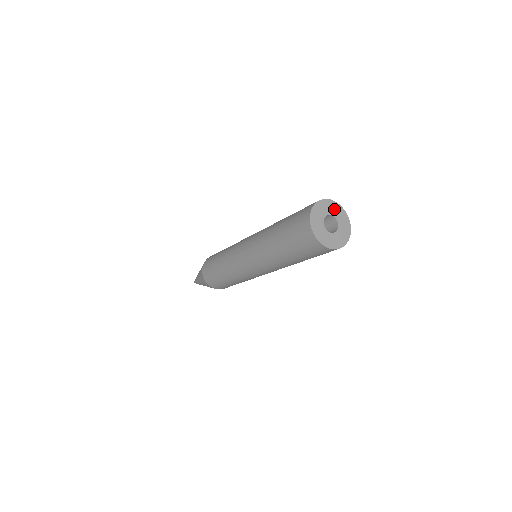
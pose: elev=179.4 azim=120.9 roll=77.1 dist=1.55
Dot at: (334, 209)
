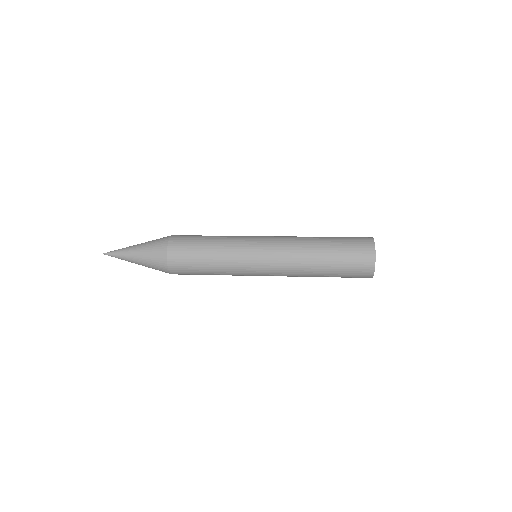
Dot at: occluded
